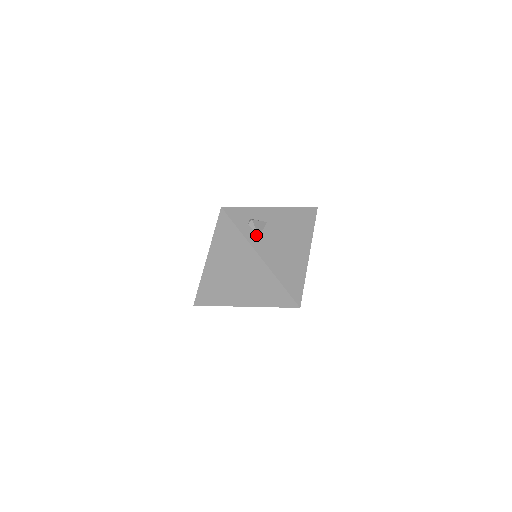
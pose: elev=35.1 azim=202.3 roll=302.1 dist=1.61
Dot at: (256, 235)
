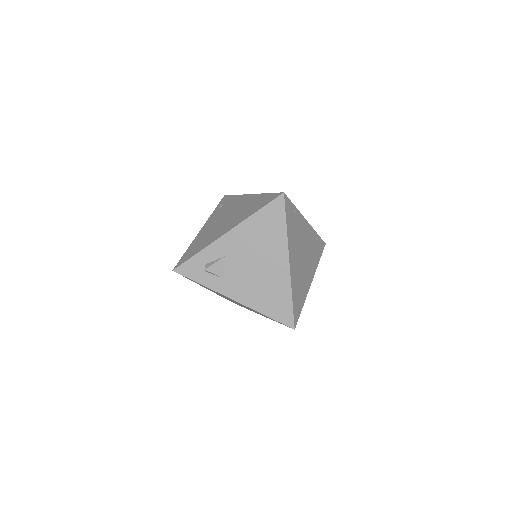
Dot at: (219, 278)
